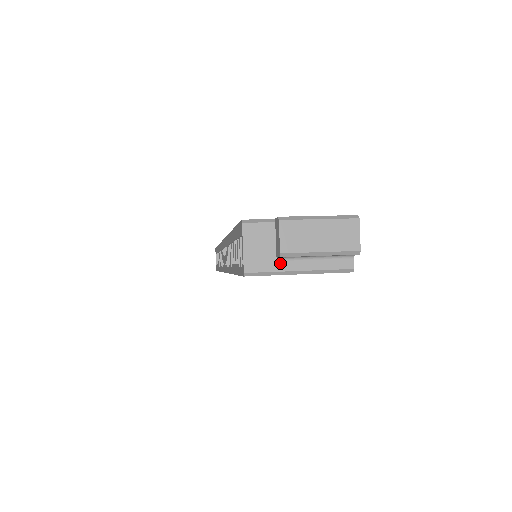
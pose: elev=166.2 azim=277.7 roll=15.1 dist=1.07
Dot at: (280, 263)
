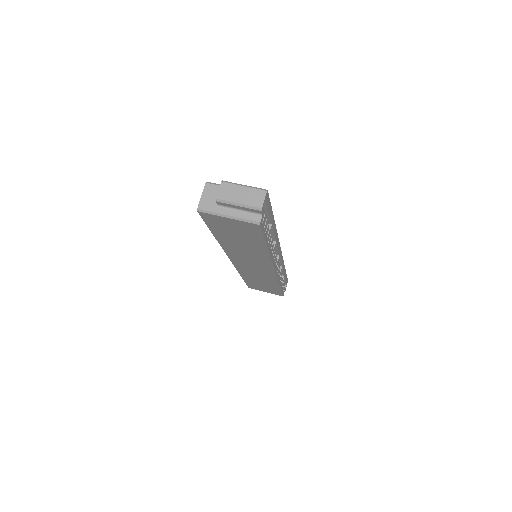
Dot at: (219, 208)
